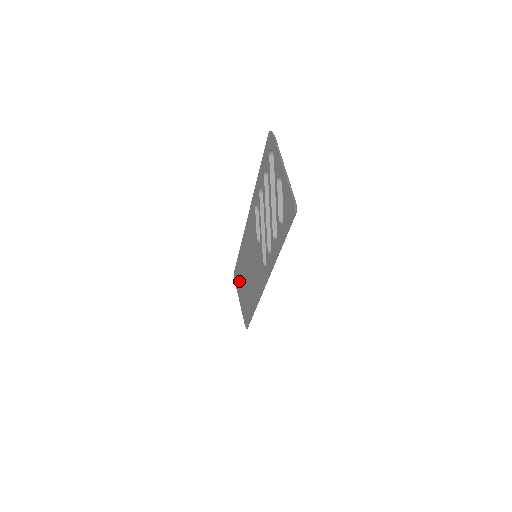
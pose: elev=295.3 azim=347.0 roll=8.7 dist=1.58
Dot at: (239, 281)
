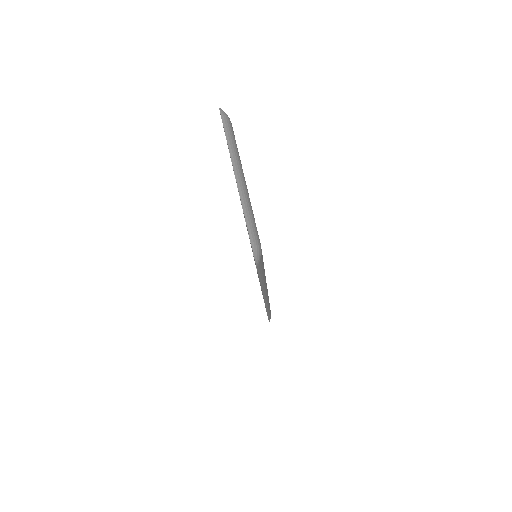
Dot at: occluded
